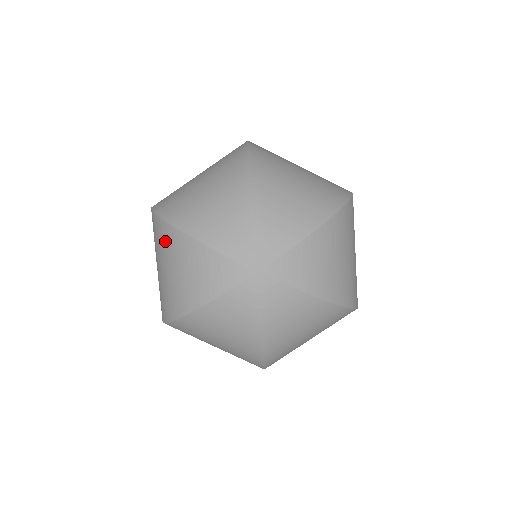
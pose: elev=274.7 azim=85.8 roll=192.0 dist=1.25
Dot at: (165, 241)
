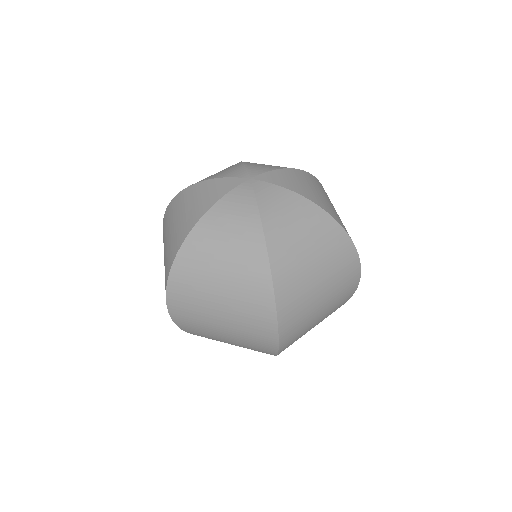
Dot at: (173, 208)
